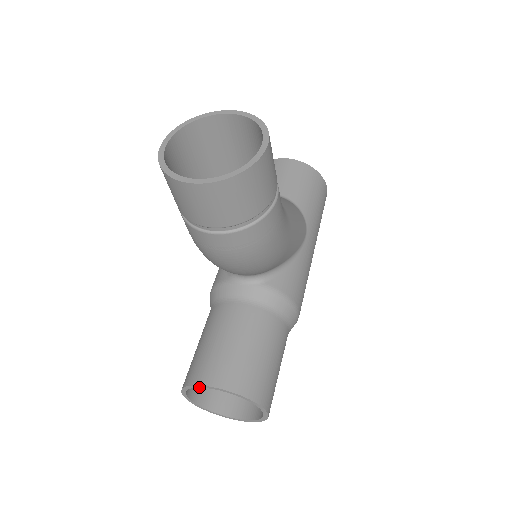
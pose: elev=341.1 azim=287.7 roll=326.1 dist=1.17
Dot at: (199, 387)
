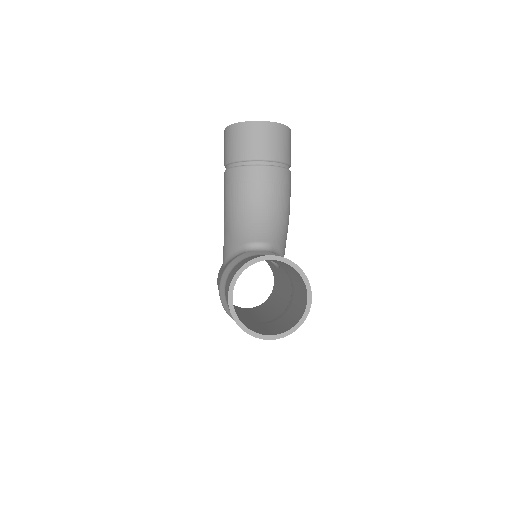
Dot at: occluded
